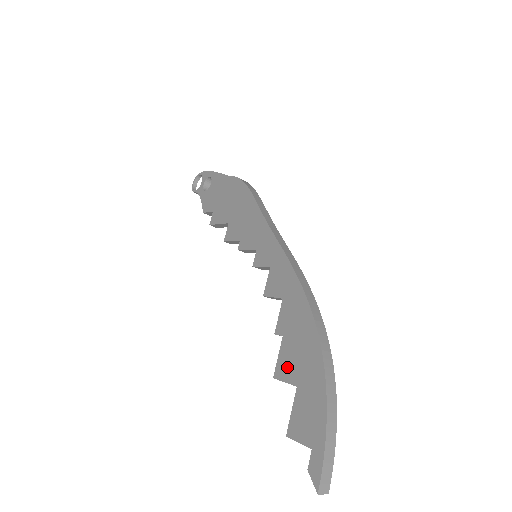
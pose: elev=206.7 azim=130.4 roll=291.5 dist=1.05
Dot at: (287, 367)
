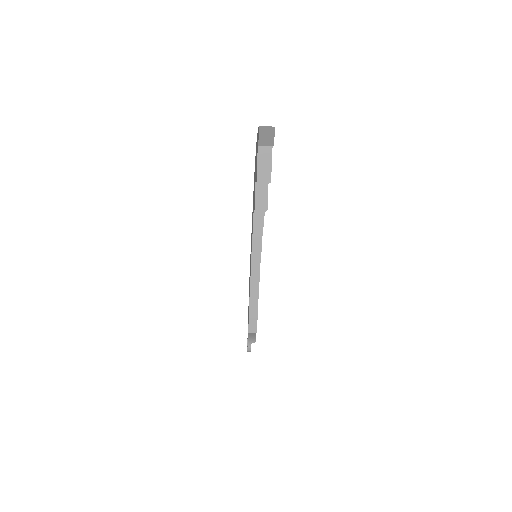
Dot at: occluded
